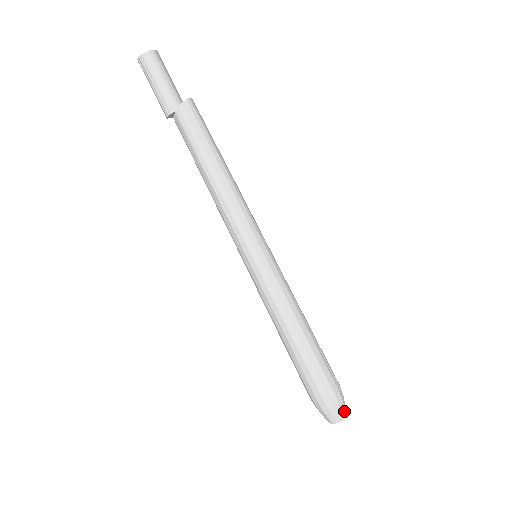
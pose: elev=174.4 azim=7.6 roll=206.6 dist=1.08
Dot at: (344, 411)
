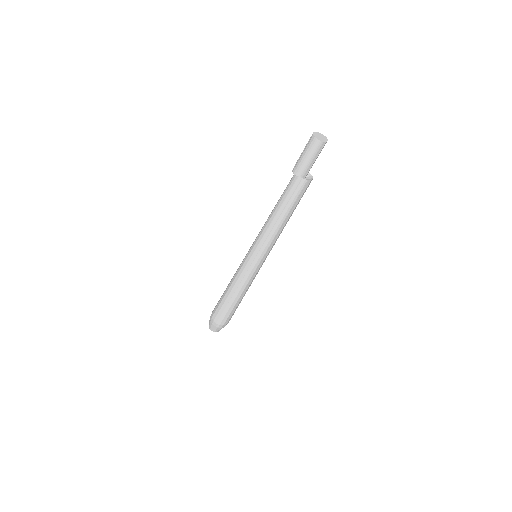
Dot at: (215, 330)
